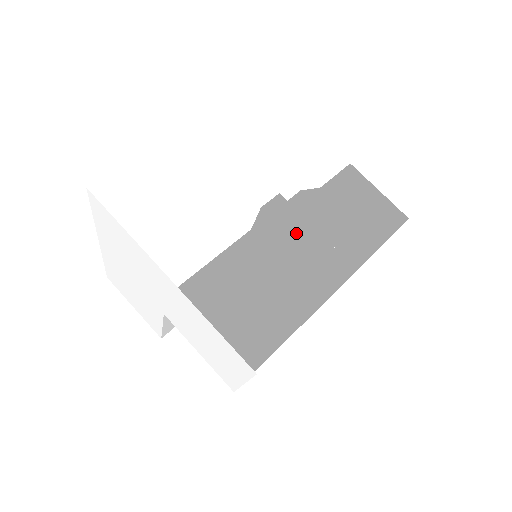
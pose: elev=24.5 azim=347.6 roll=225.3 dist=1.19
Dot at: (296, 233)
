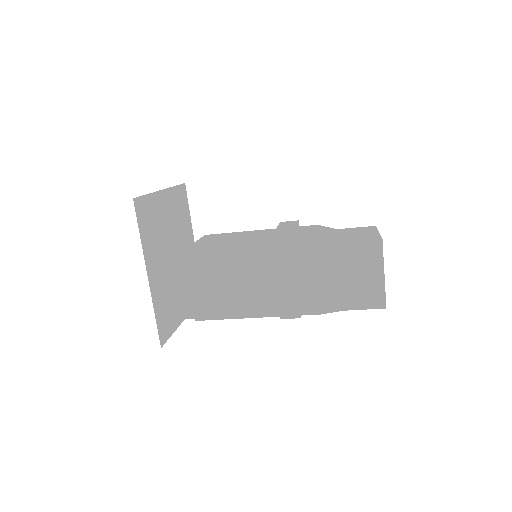
Dot at: (280, 270)
